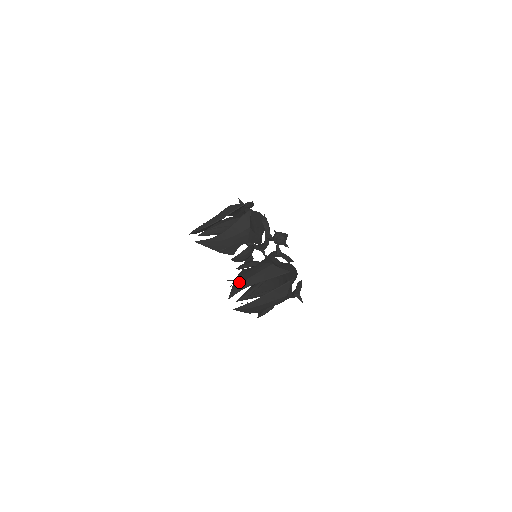
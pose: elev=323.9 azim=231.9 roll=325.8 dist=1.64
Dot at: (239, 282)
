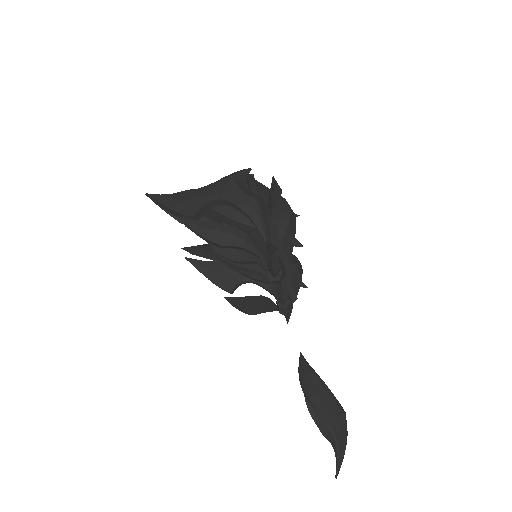
Dot at: occluded
